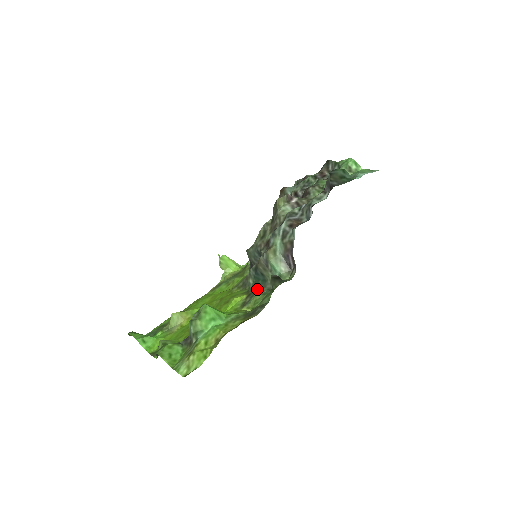
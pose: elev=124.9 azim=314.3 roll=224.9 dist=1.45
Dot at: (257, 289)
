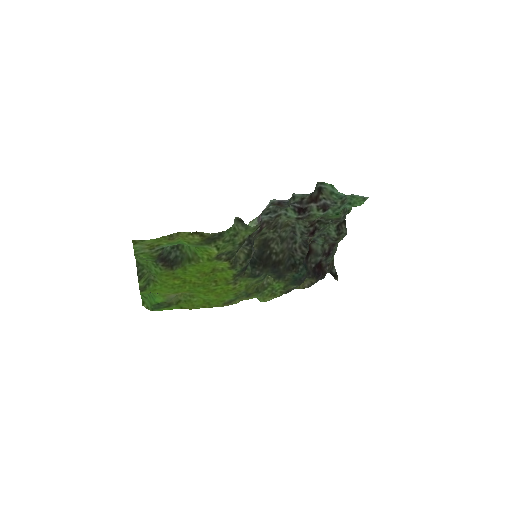
Dot at: (234, 251)
